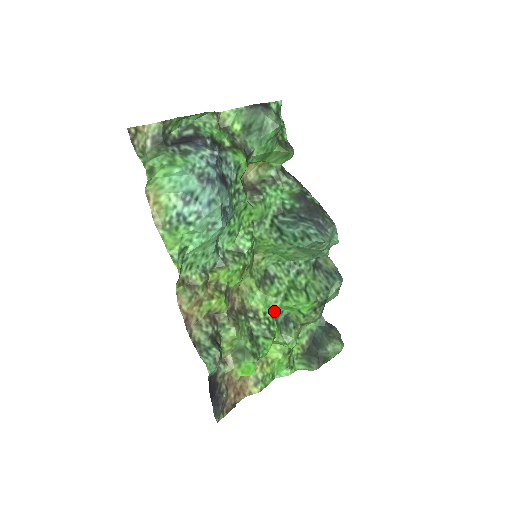
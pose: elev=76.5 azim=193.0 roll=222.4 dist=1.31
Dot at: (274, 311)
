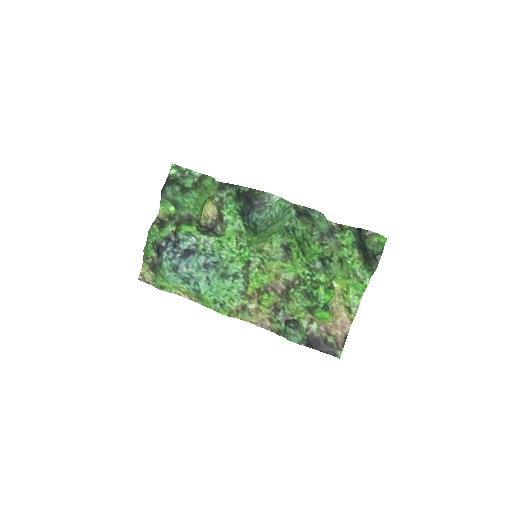
Dot at: (308, 266)
